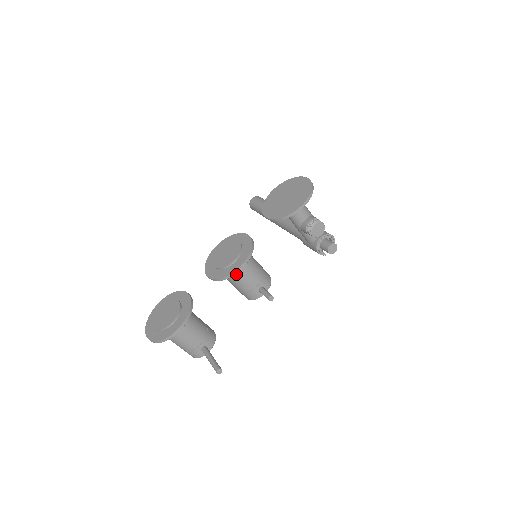
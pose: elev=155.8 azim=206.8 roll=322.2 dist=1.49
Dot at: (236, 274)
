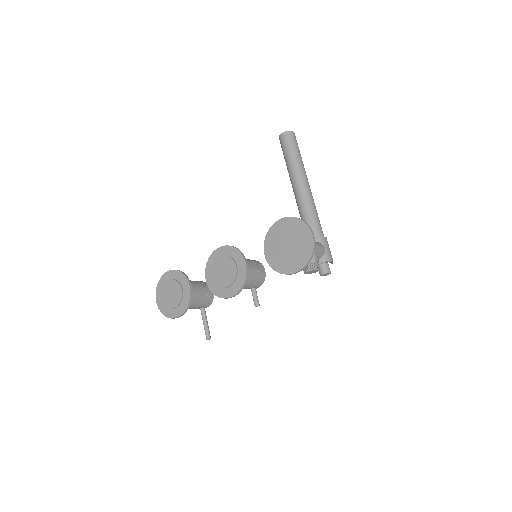
Dot at: occluded
